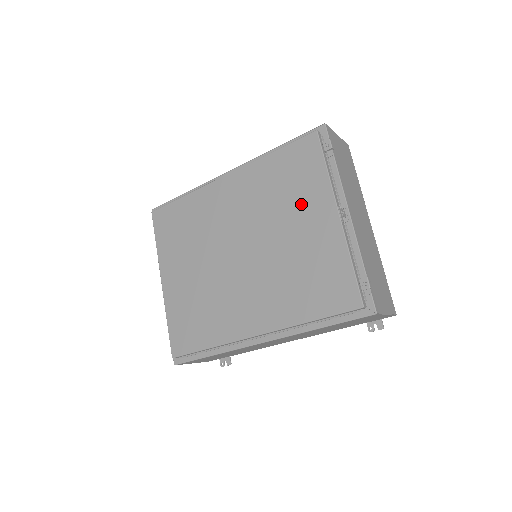
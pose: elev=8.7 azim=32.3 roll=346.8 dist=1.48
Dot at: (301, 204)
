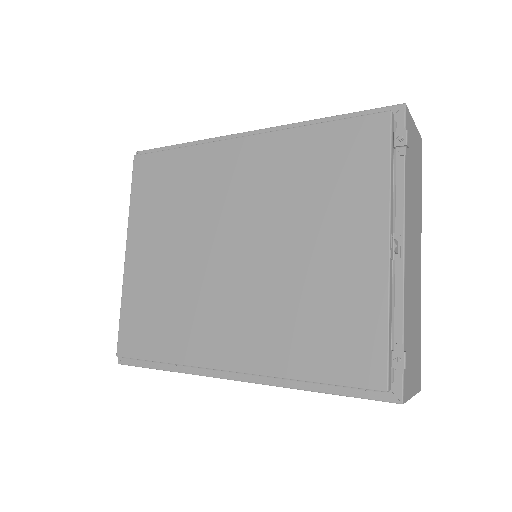
Dot at: (338, 213)
